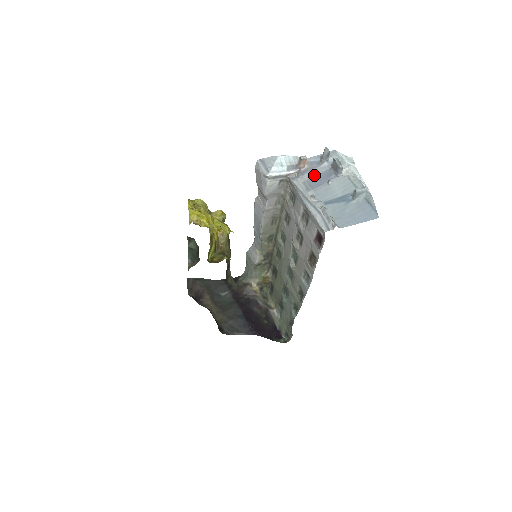
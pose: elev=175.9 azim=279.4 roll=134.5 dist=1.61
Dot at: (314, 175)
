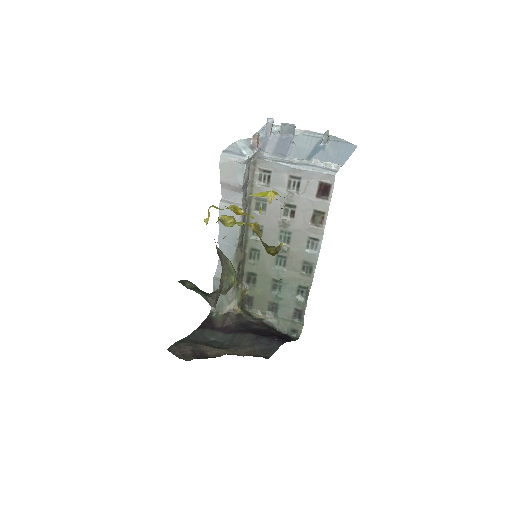
Dot at: (274, 146)
